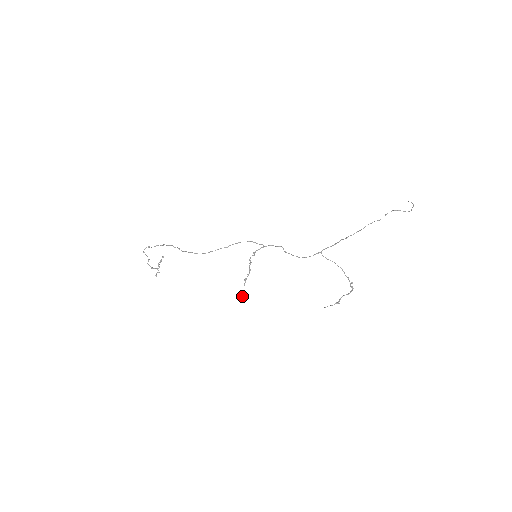
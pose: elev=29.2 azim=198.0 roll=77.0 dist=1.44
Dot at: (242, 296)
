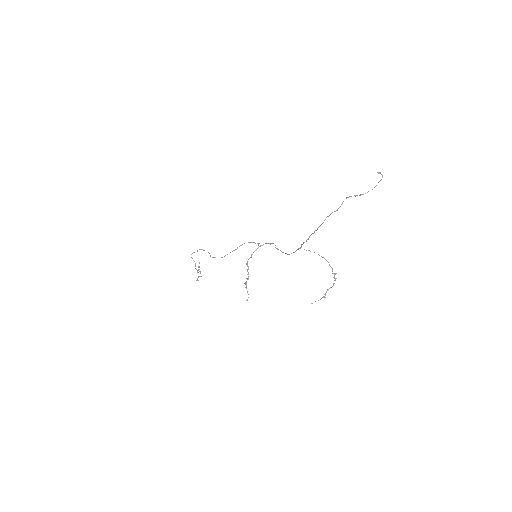
Dot at: occluded
